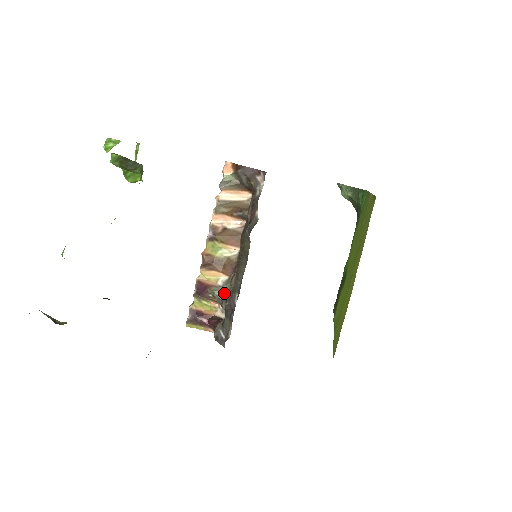
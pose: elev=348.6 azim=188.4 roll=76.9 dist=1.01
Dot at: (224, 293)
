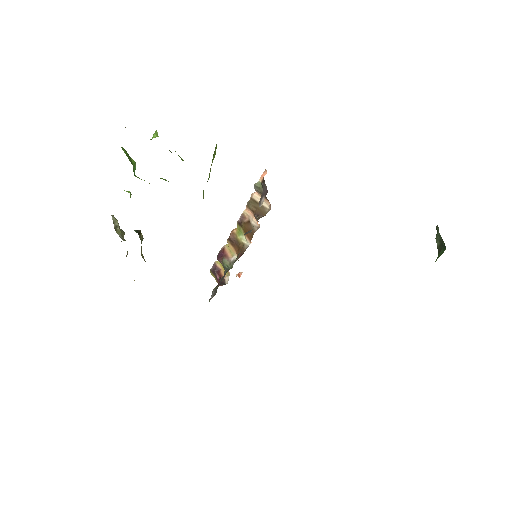
Dot at: (228, 268)
